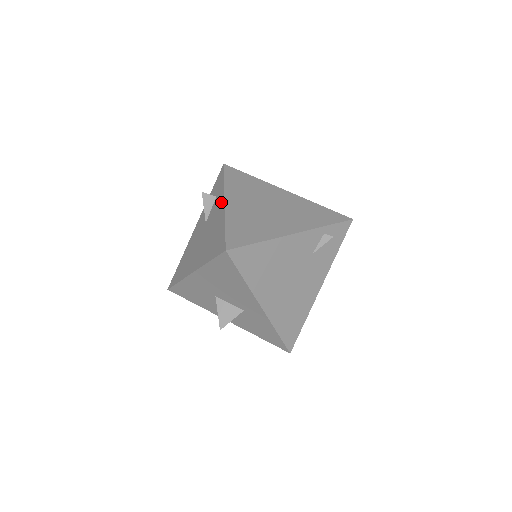
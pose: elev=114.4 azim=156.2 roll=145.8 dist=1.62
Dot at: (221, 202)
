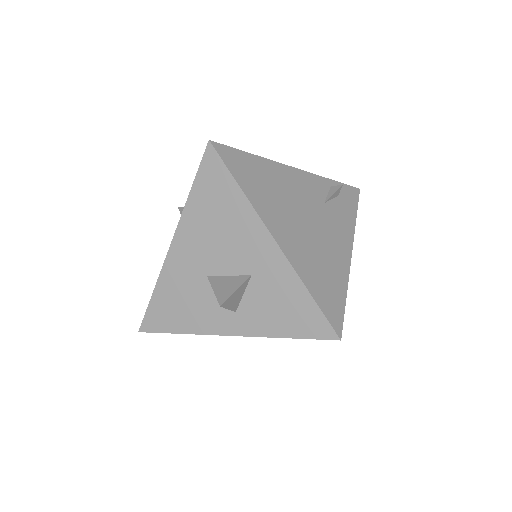
Dot at: occluded
